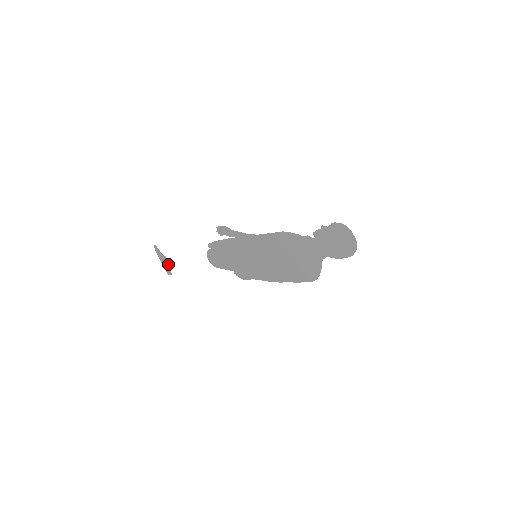
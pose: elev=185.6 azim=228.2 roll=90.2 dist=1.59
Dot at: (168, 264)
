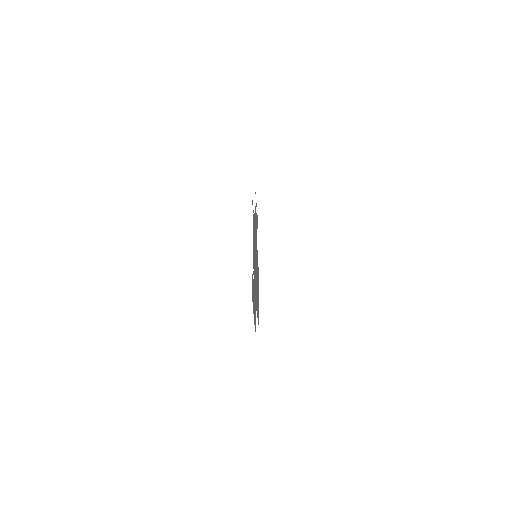
Dot at: occluded
